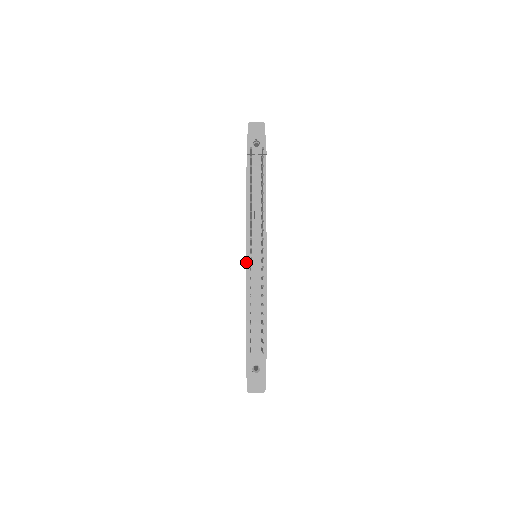
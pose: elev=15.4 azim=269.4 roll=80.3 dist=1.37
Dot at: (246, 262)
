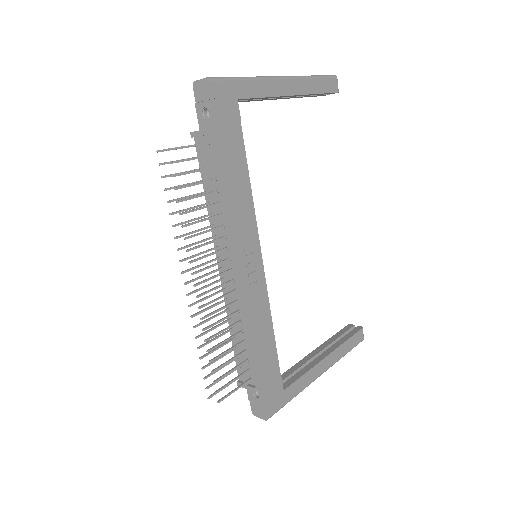
Dot at: occluded
